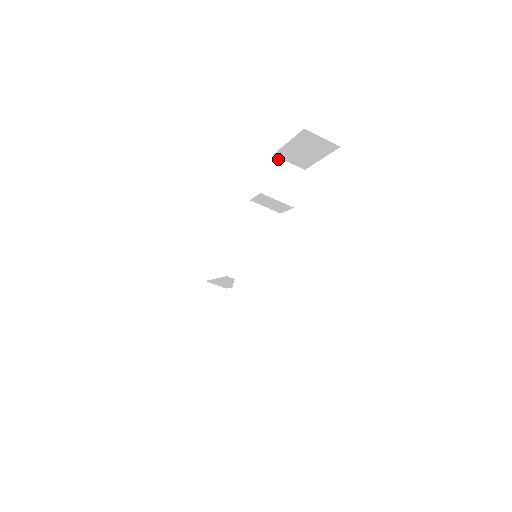
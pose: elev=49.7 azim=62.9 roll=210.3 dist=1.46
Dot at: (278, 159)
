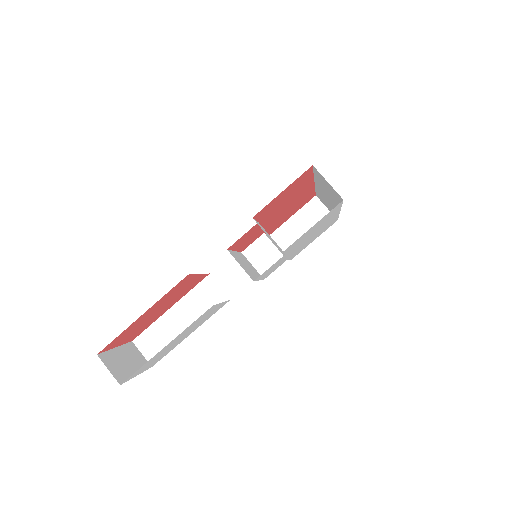
Dot at: occluded
